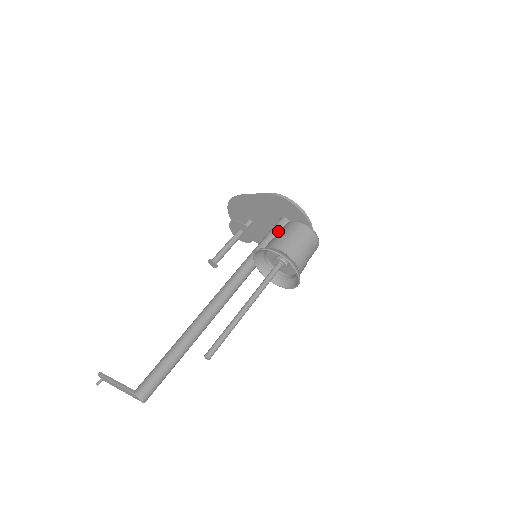
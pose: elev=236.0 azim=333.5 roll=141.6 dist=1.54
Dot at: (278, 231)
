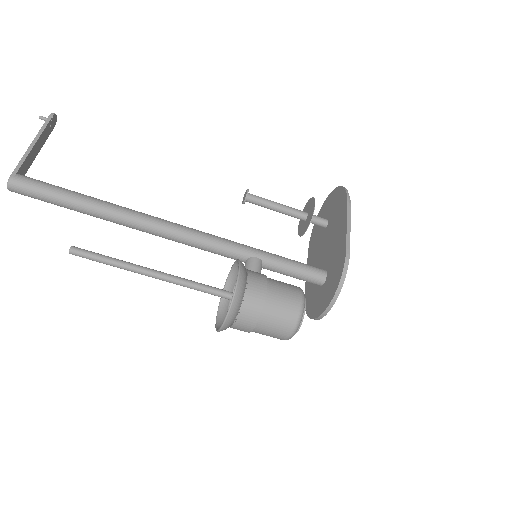
Dot at: (301, 275)
